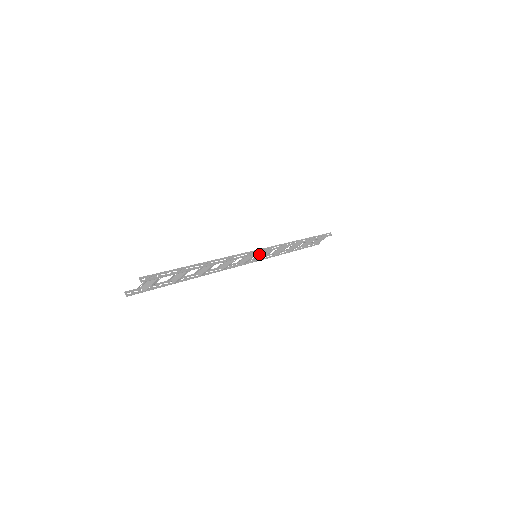
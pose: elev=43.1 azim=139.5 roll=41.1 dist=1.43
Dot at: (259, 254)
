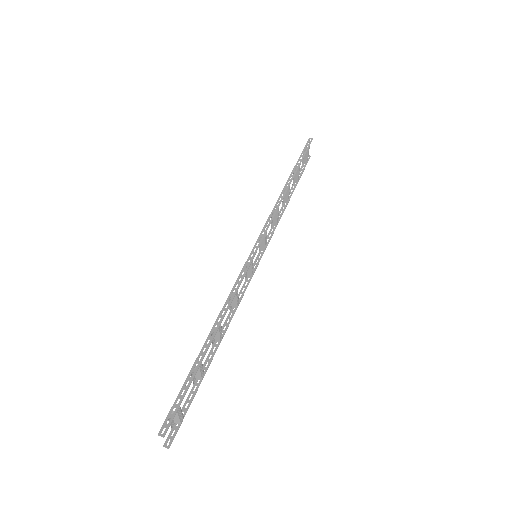
Dot at: occluded
